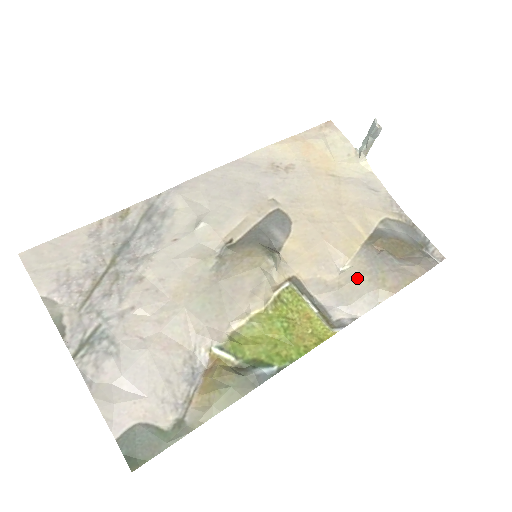
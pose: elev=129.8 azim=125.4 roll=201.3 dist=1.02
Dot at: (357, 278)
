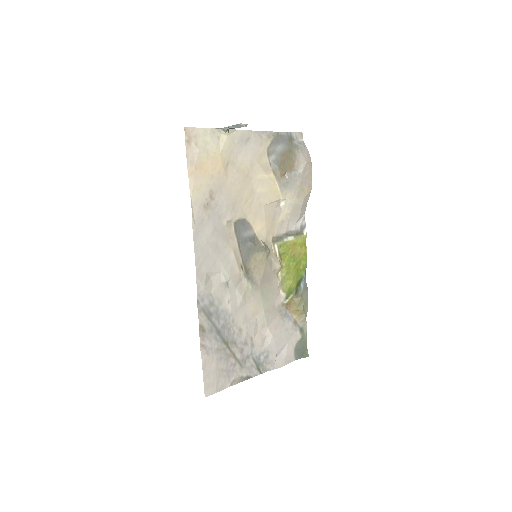
Dot at: (293, 204)
